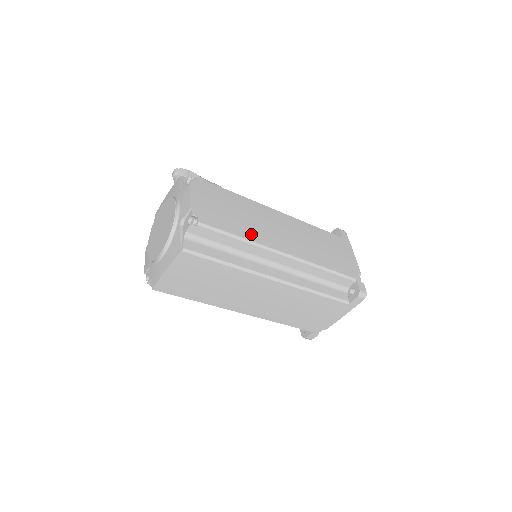
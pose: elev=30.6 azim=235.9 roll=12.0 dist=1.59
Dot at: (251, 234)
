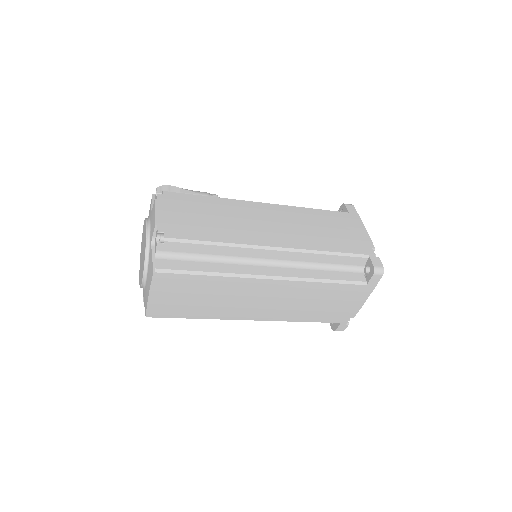
Dot at: (230, 236)
